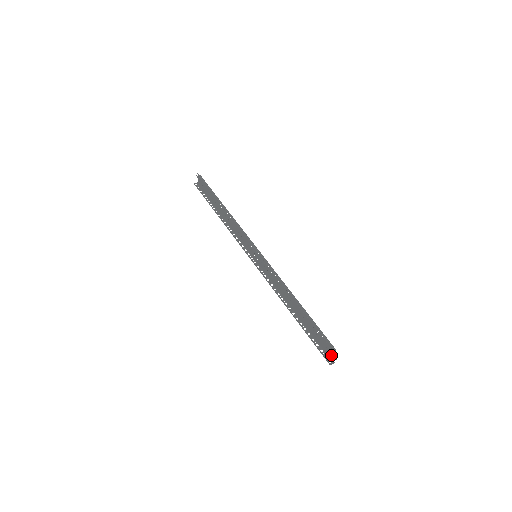
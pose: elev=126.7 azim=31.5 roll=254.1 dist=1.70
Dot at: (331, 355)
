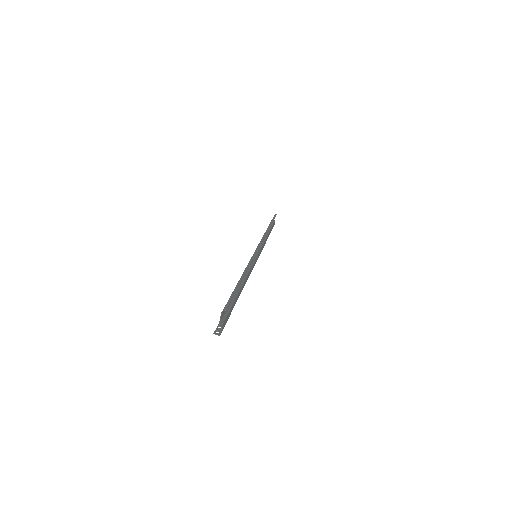
Dot at: (223, 323)
